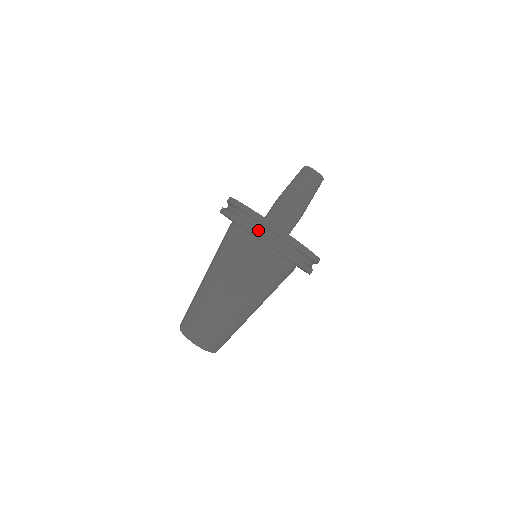
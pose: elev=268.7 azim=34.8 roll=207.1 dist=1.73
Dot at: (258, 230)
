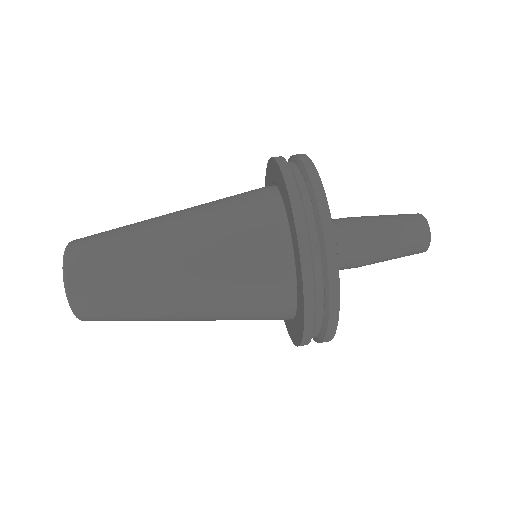
Dot at: occluded
